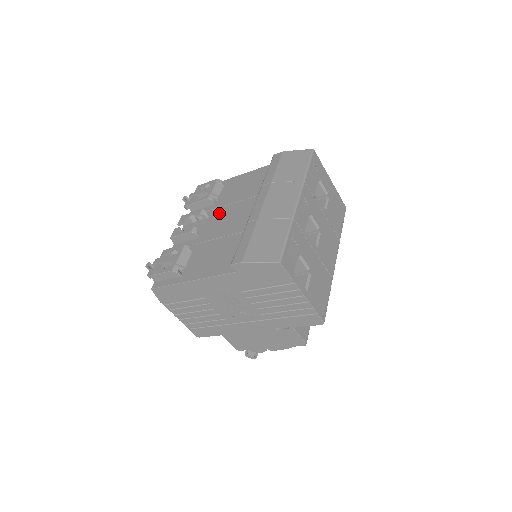
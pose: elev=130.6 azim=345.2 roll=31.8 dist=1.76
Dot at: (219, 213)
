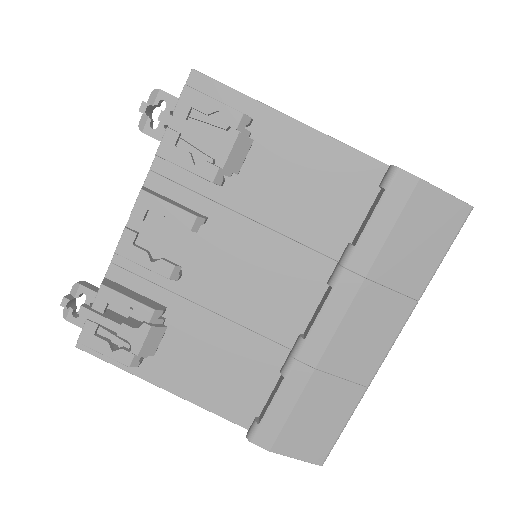
Dot at: (230, 234)
